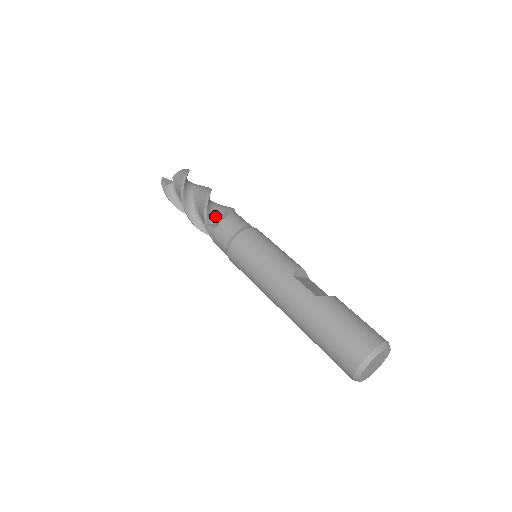
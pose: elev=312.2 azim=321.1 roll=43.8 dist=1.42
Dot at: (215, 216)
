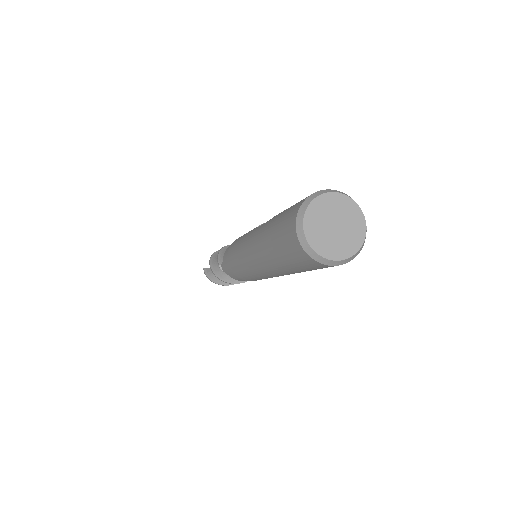
Dot at: occluded
